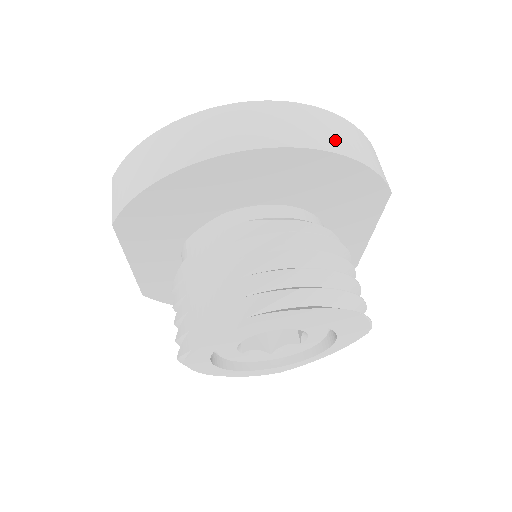
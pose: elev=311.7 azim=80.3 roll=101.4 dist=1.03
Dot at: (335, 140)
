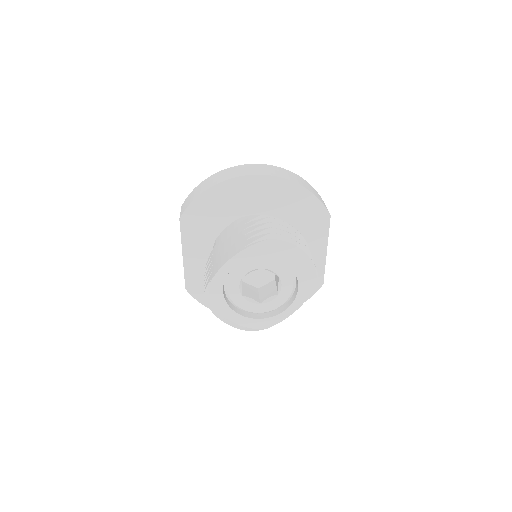
Dot at: (295, 180)
